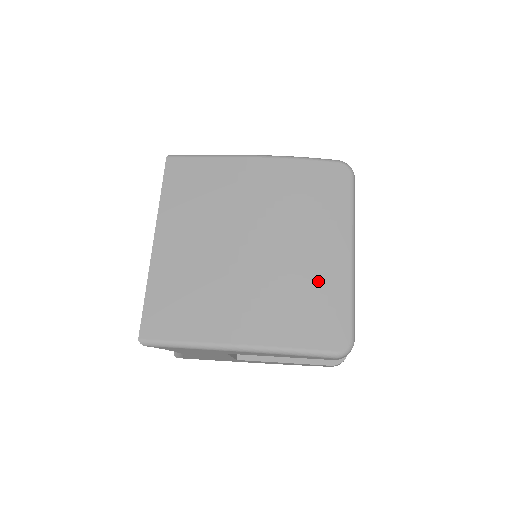
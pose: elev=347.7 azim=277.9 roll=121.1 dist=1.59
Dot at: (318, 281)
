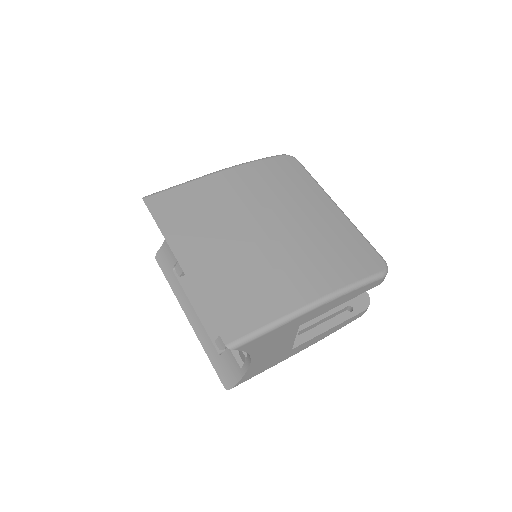
Dot at: (332, 232)
